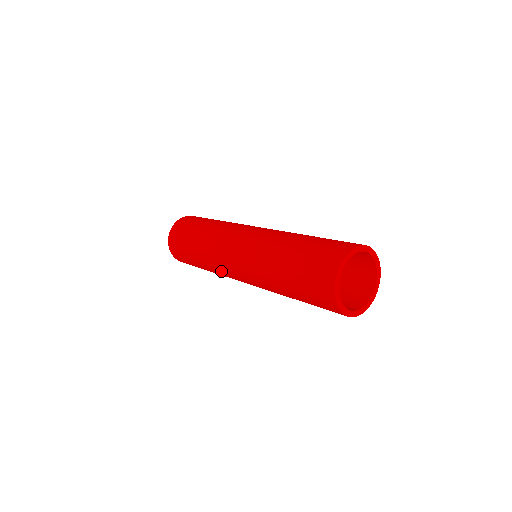
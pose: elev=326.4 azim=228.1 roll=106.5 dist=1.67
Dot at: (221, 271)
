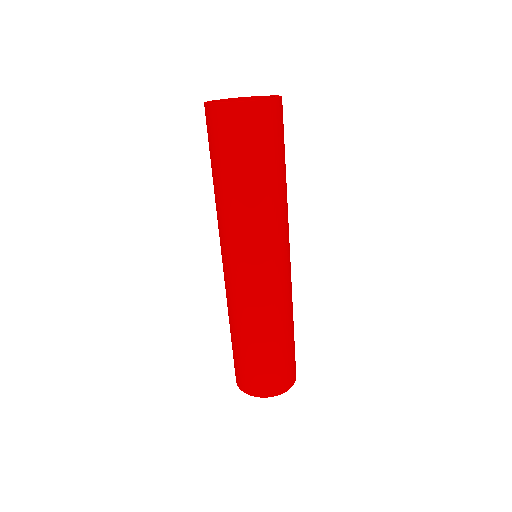
Dot at: occluded
